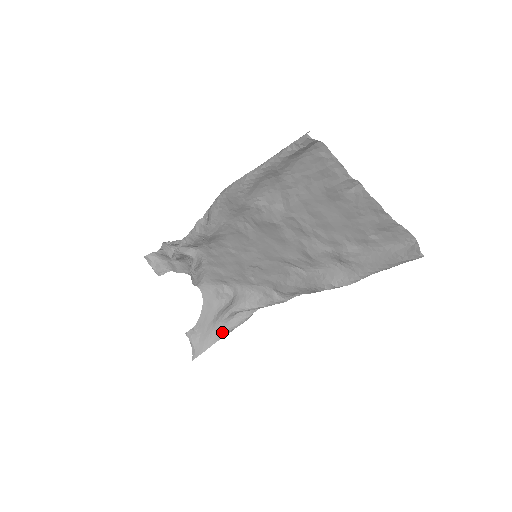
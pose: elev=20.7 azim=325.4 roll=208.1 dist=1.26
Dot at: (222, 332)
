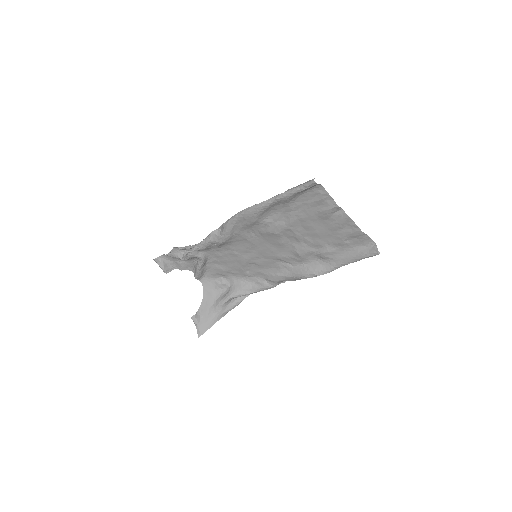
Dot at: (221, 314)
